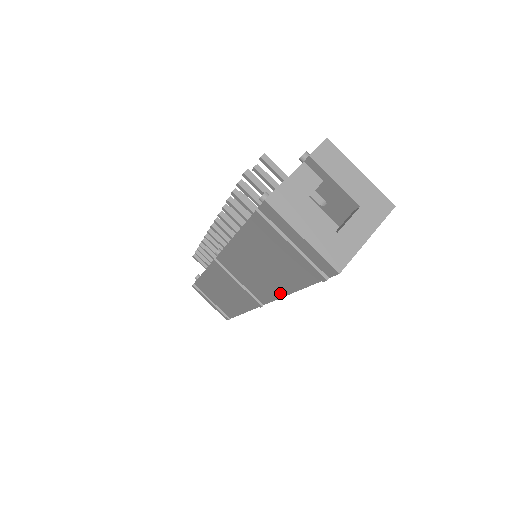
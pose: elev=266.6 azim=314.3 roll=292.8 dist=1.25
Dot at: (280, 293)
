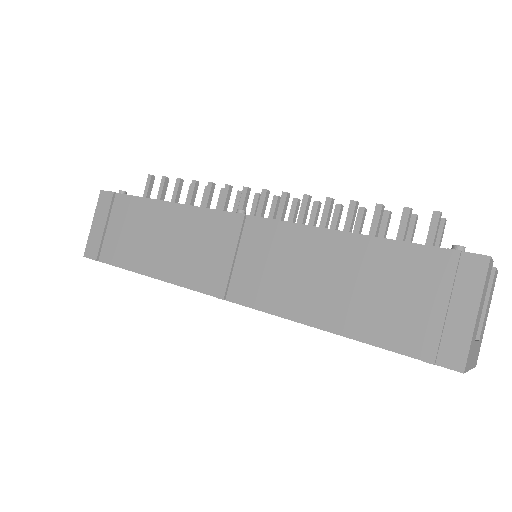
Dot at: (297, 315)
